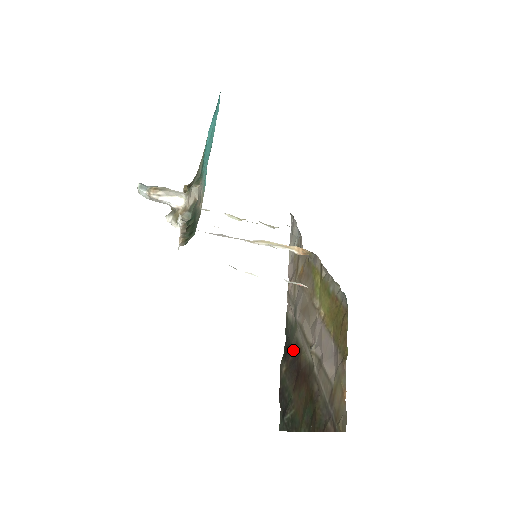
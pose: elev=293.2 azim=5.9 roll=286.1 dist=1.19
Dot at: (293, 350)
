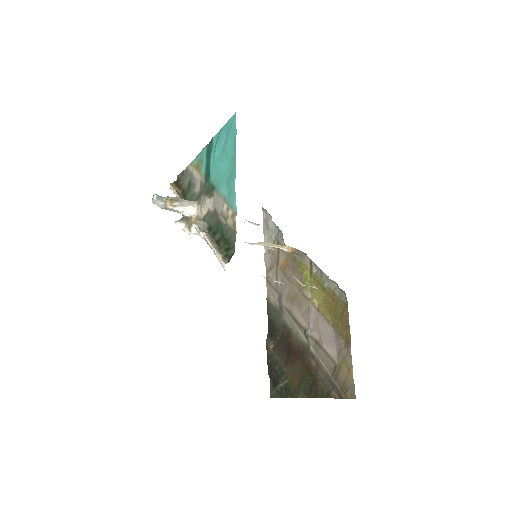
Dot at: (280, 331)
